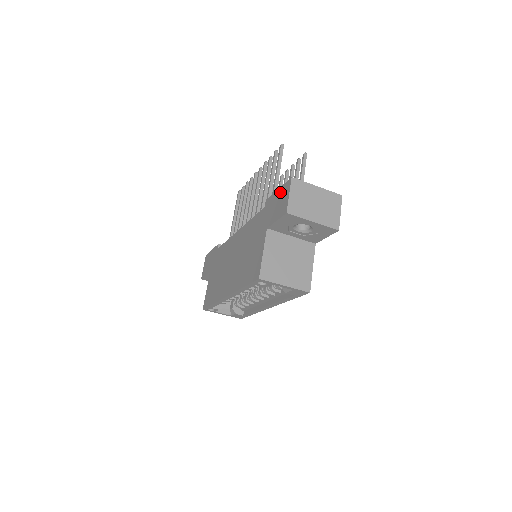
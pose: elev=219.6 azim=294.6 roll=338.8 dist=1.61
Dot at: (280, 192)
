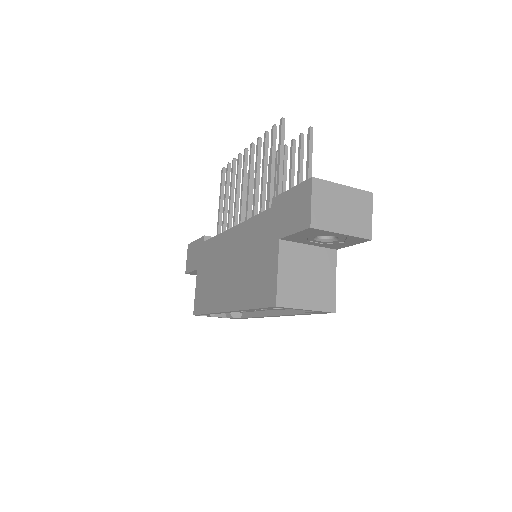
Dot at: (295, 194)
